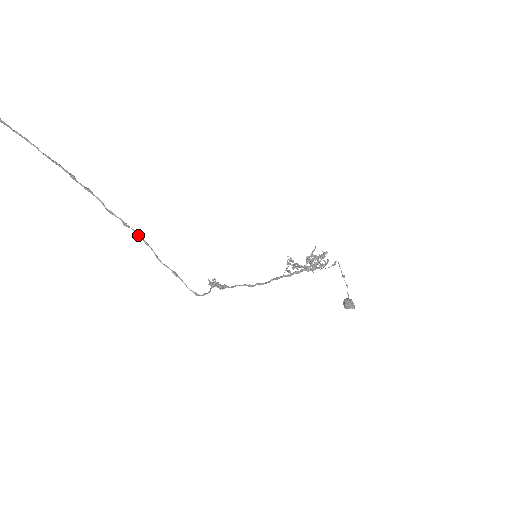
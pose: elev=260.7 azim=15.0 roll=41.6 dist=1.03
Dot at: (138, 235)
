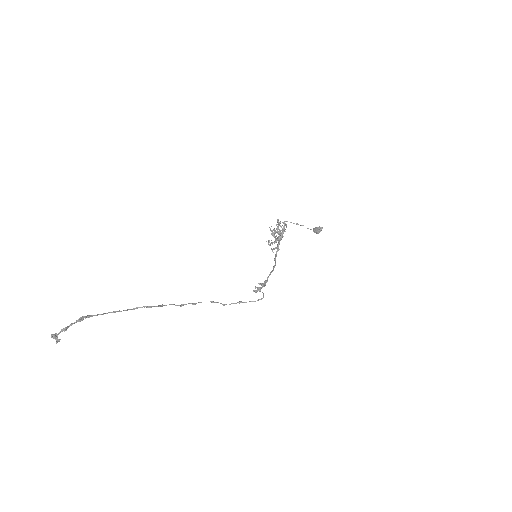
Dot at: occluded
